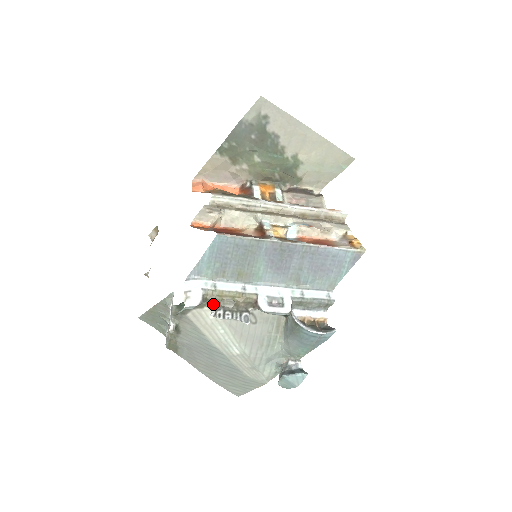
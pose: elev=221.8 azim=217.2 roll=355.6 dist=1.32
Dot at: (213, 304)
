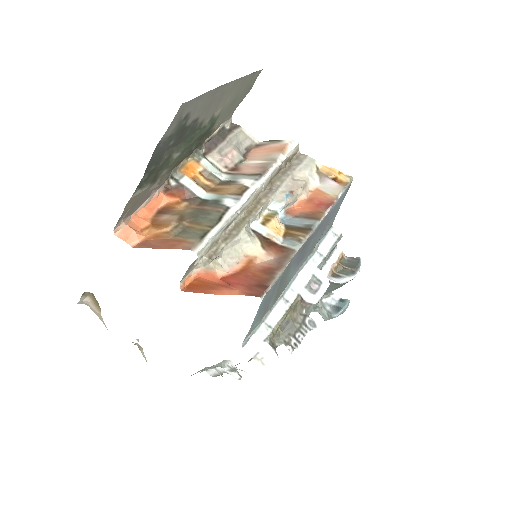
Dot at: (281, 341)
